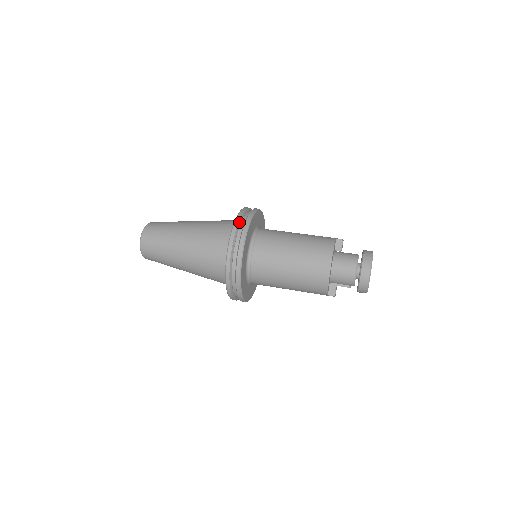
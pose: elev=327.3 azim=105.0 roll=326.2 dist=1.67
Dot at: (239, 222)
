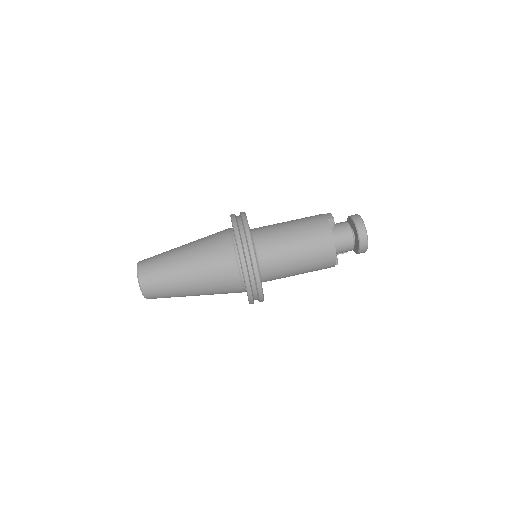
Dot at: (243, 251)
